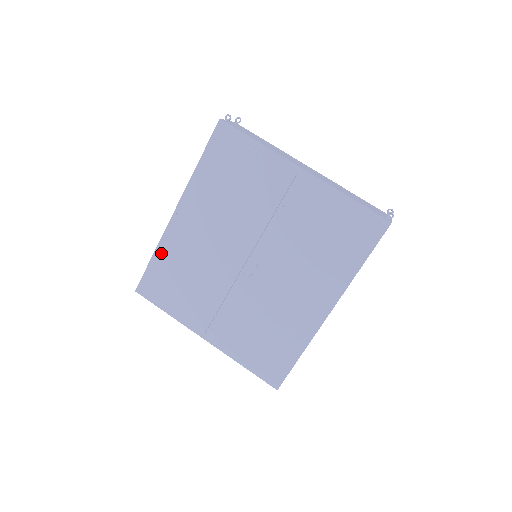
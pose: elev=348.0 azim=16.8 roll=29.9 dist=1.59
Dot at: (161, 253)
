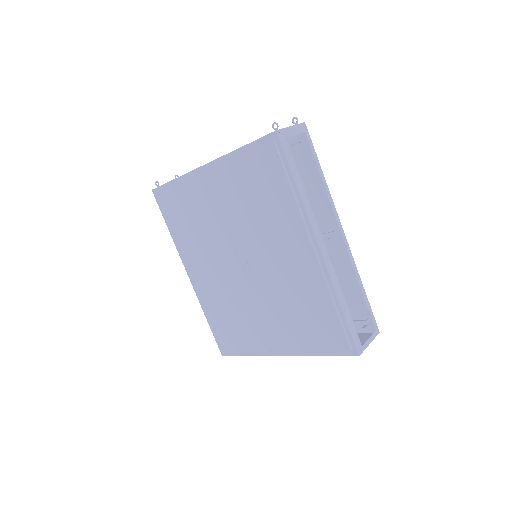
Dot at: (206, 313)
